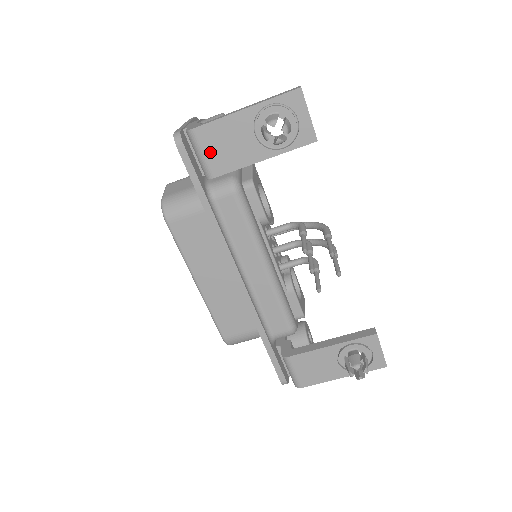
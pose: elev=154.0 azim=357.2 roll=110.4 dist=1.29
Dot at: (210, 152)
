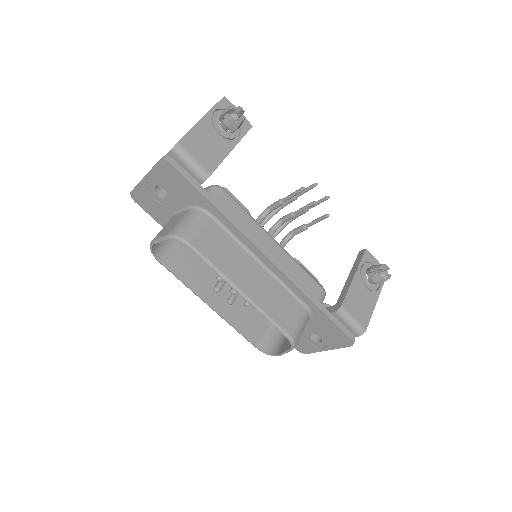
Dot at: (198, 155)
